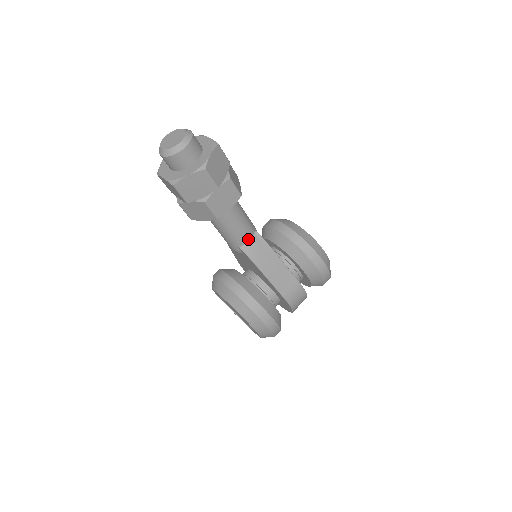
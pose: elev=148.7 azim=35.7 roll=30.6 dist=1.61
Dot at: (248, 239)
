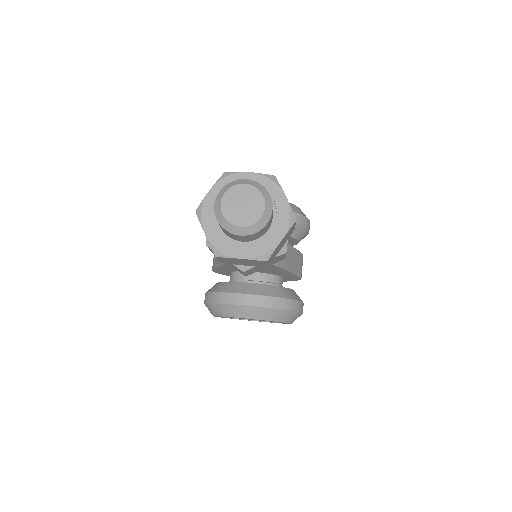
Dot at: occluded
